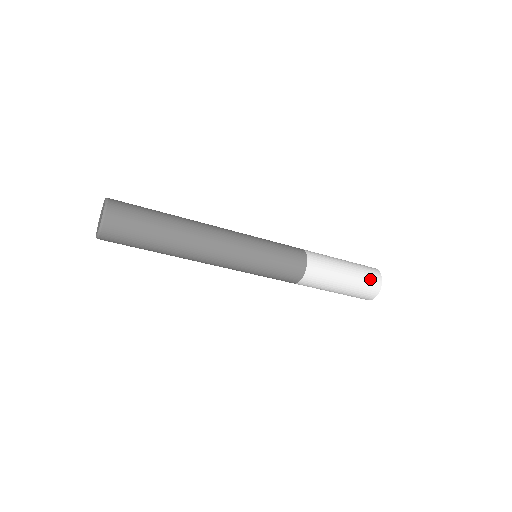
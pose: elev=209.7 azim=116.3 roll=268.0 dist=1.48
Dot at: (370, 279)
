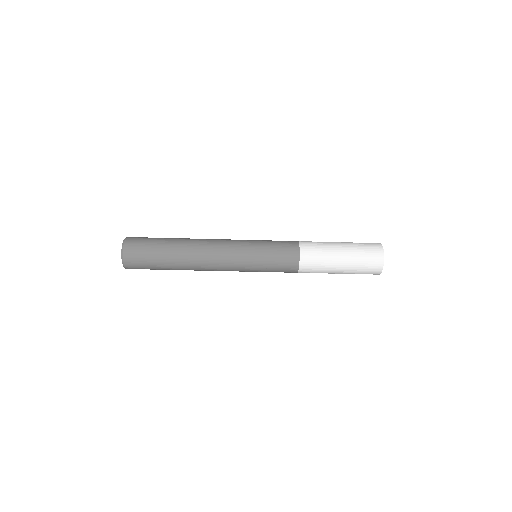
Dot at: (369, 248)
